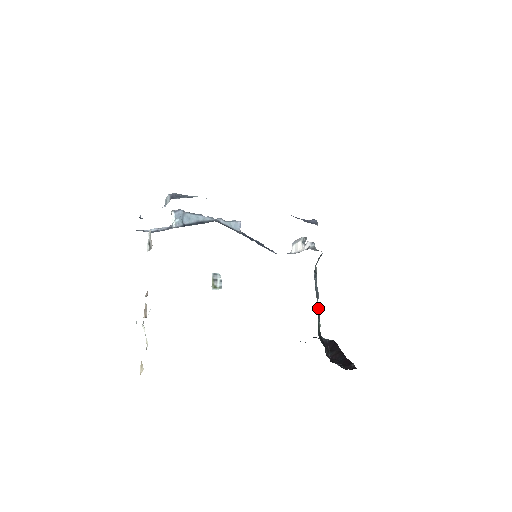
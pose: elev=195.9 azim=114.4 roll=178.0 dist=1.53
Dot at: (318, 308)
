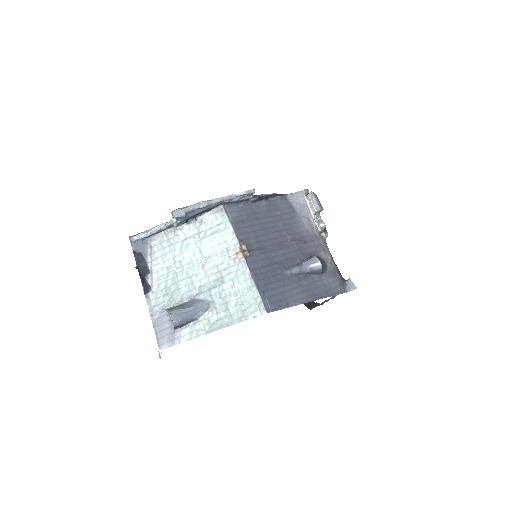
Dot at: occluded
